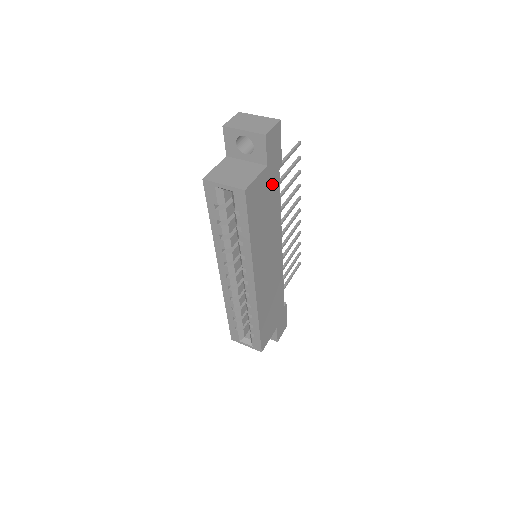
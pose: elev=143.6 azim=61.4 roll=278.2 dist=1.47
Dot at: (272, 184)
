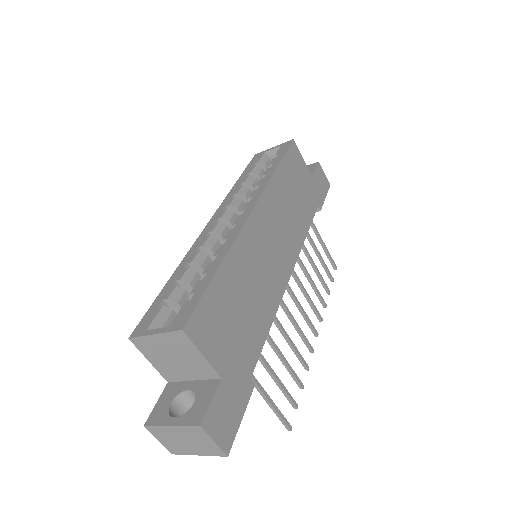
Dot at: (309, 197)
